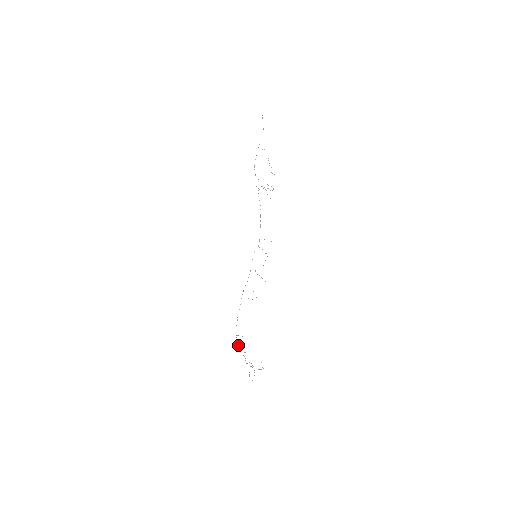
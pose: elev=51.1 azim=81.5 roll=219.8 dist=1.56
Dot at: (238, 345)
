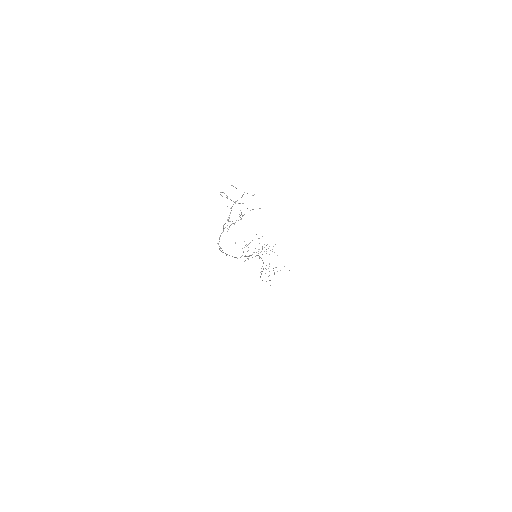
Dot at: occluded
